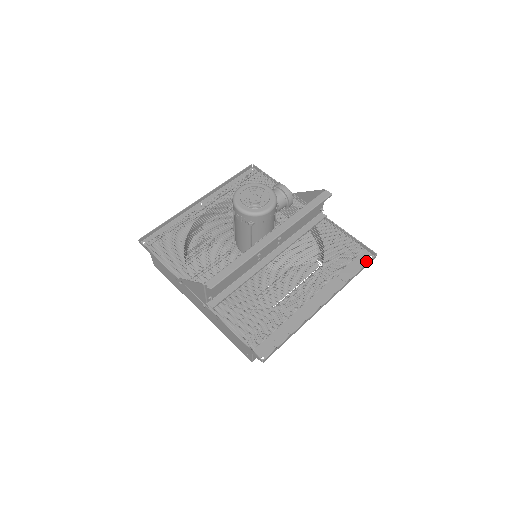
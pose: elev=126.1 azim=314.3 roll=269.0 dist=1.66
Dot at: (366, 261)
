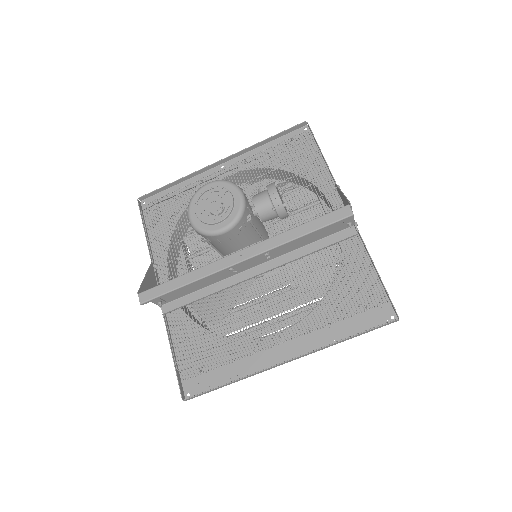
Dot at: (380, 321)
